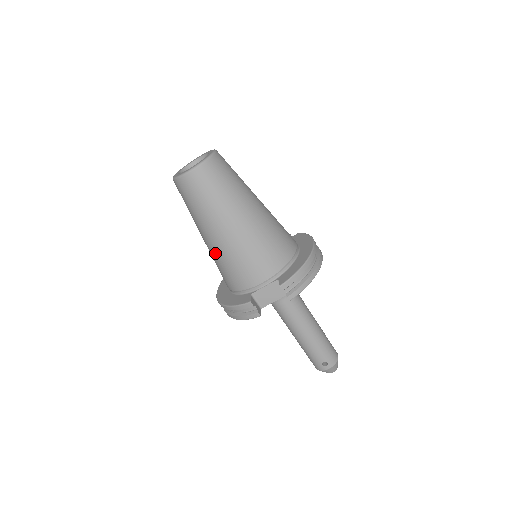
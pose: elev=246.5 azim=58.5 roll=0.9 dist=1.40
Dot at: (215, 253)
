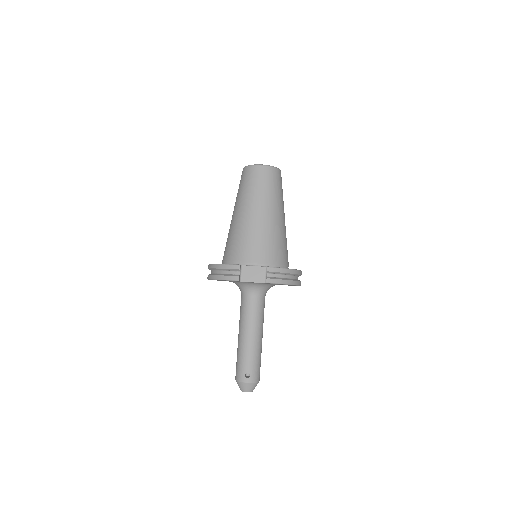
Dot at: (236, 226)
